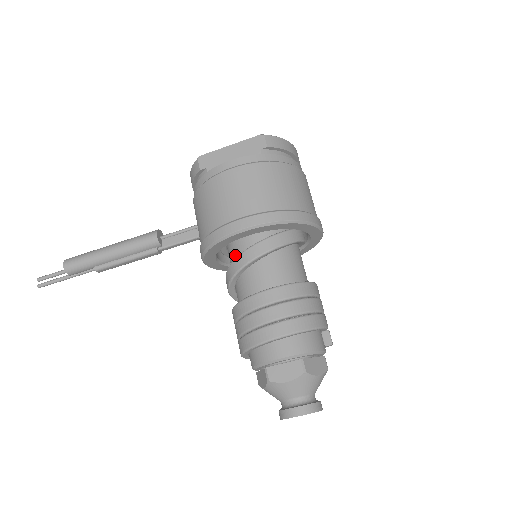
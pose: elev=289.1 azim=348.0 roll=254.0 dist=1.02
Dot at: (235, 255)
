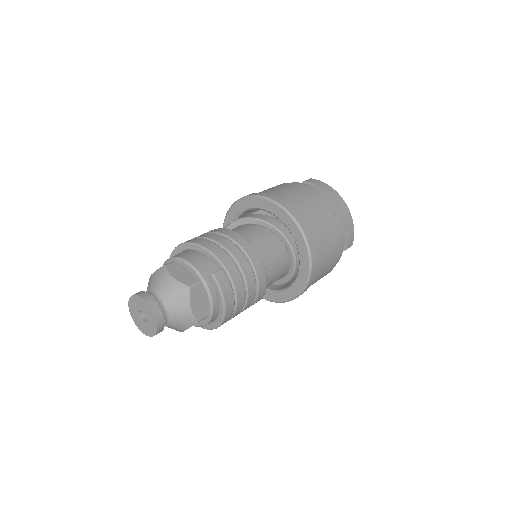
Dot at: occluded
